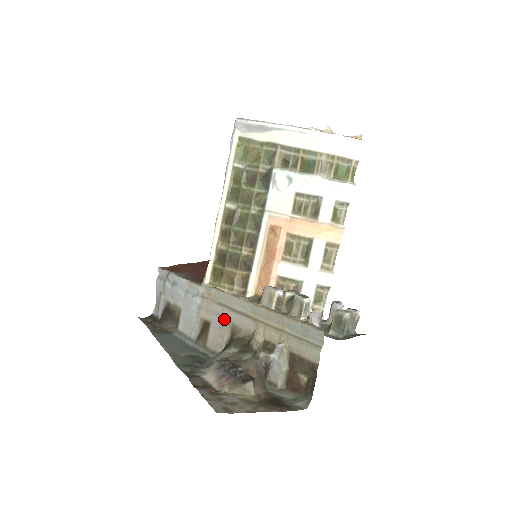
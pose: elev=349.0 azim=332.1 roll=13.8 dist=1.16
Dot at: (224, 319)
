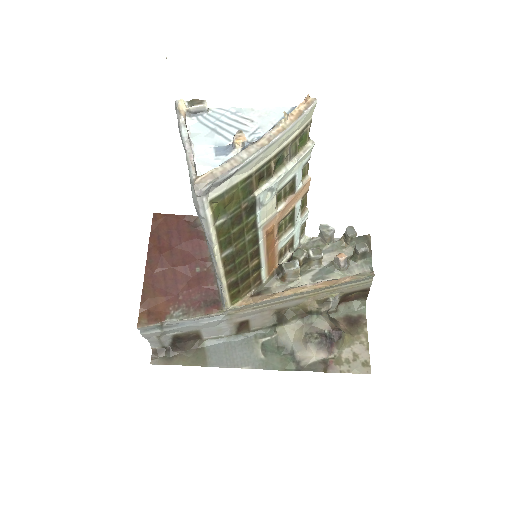
Dot at: (265, 312)
